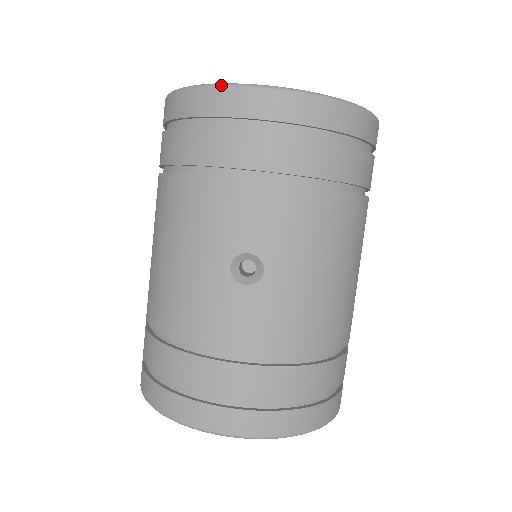
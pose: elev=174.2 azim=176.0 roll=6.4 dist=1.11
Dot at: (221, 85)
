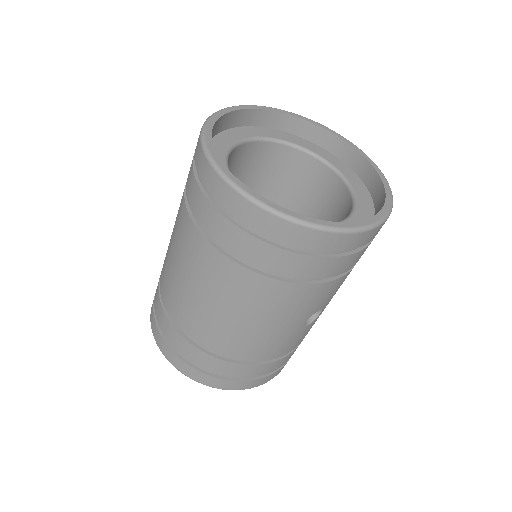
Dot at: (349, 232)
